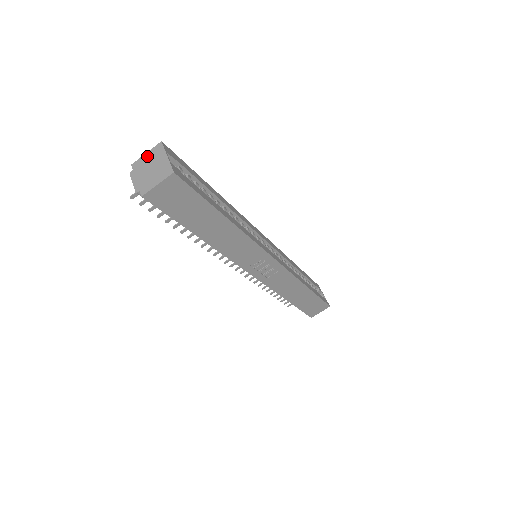
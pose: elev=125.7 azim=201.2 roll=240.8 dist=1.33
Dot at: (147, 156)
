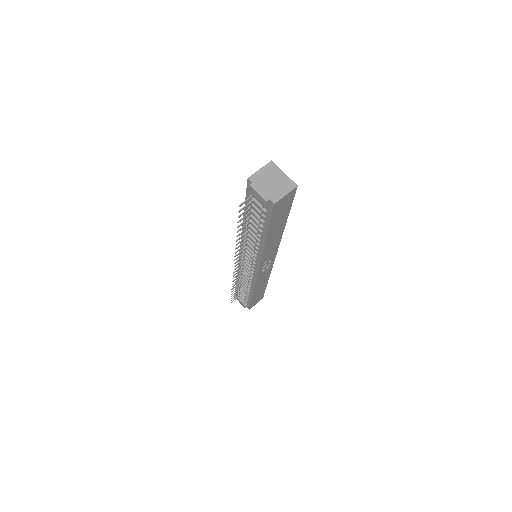
Dot at: (262, 172)
